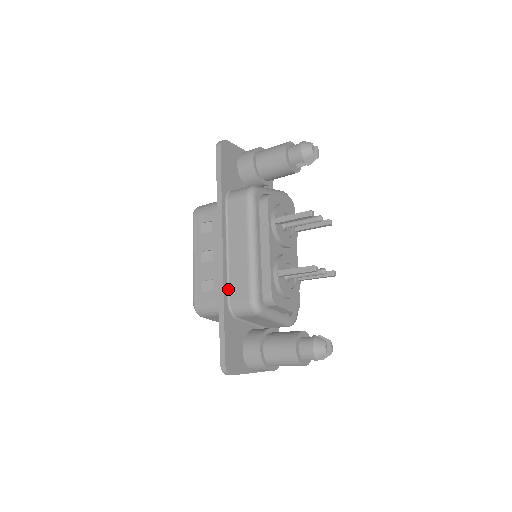
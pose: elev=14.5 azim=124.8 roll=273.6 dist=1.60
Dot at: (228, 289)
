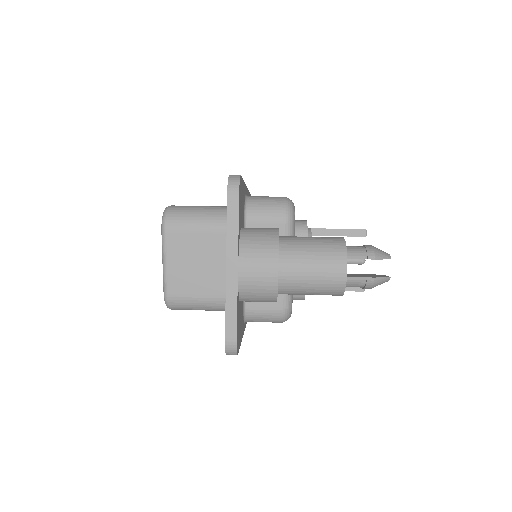
Dot at: occluded
